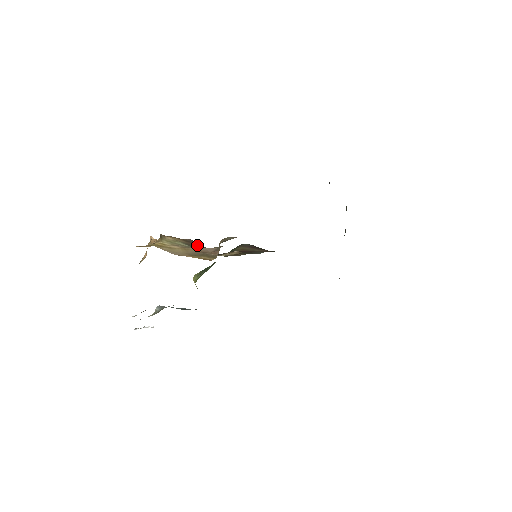
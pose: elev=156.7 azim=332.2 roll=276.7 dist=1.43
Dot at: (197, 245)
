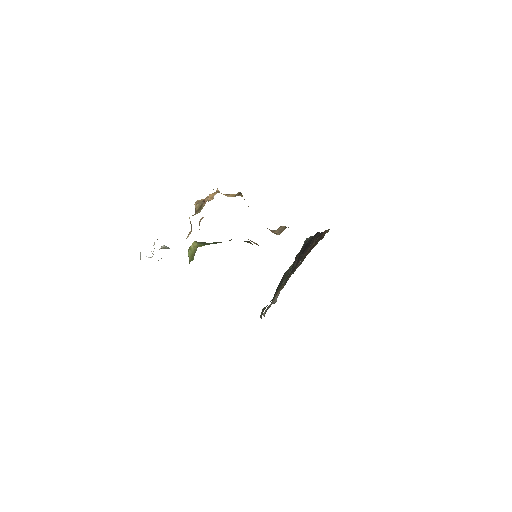
Dot at: occluded
